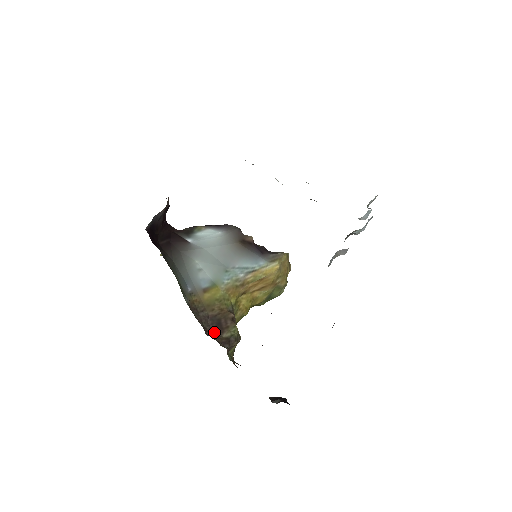
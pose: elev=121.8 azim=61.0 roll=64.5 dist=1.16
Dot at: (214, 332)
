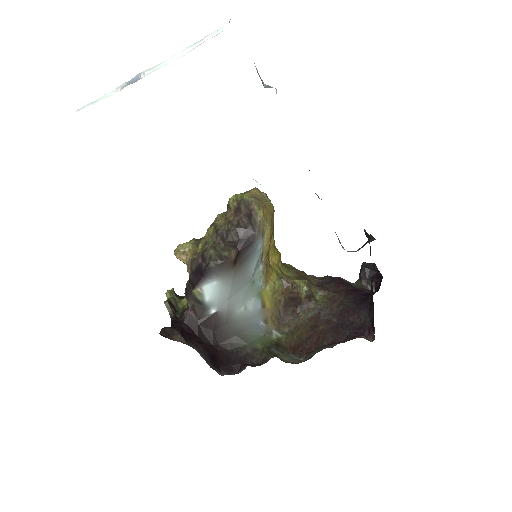
Dot at: (297, 305)
